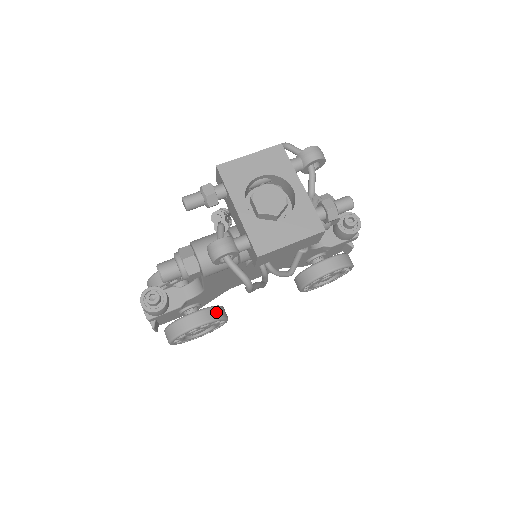
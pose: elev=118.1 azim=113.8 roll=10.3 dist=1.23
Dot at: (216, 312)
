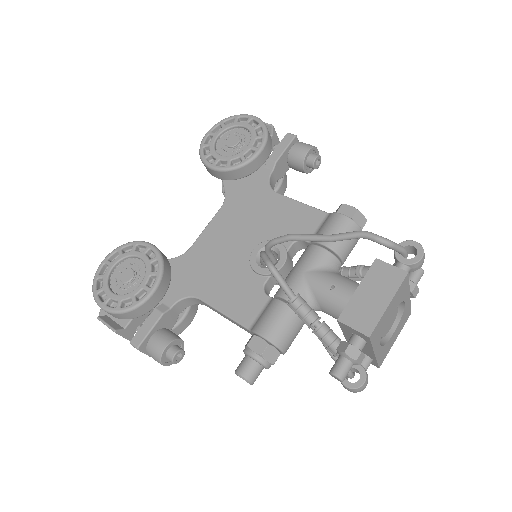
Dot at: occluded
